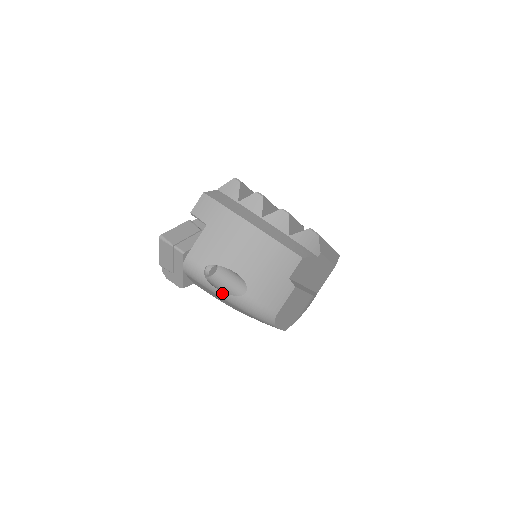
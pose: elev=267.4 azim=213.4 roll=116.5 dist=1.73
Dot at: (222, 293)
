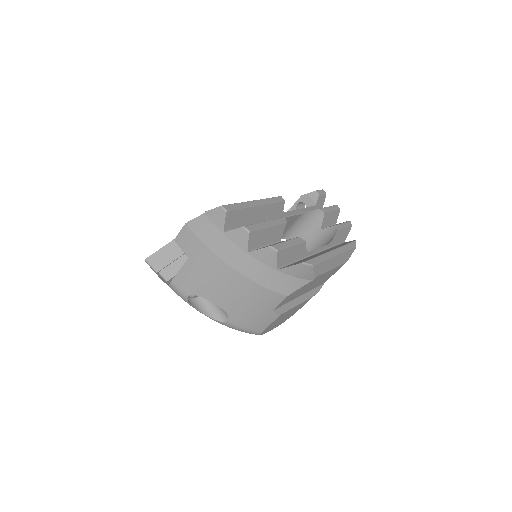
Dot at: occluded
